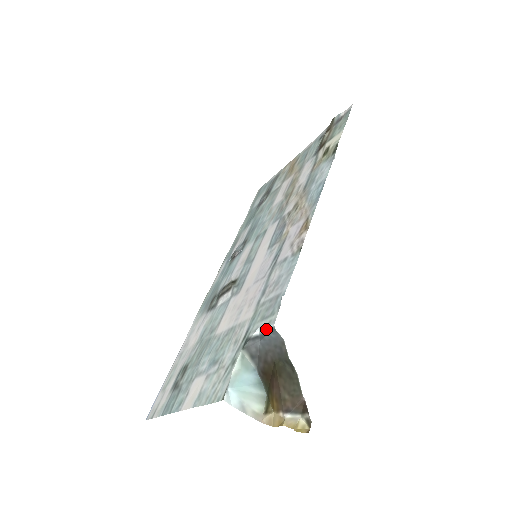
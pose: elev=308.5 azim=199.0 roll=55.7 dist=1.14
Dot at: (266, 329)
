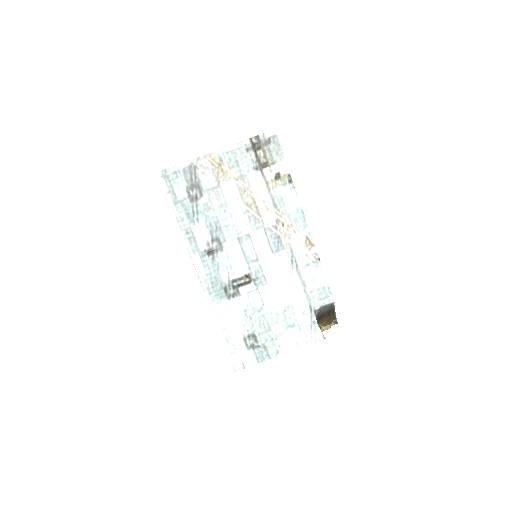
Dot at: (328, 304)
